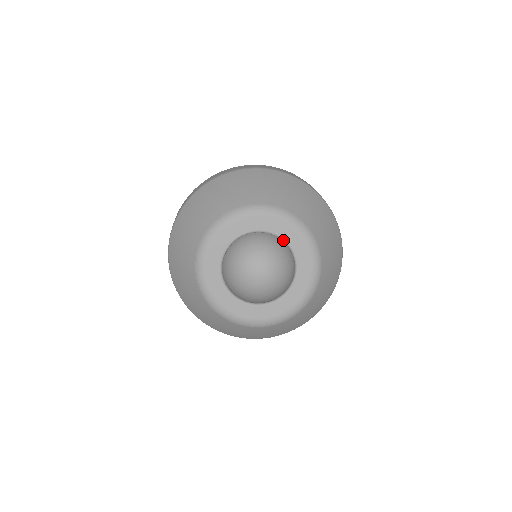
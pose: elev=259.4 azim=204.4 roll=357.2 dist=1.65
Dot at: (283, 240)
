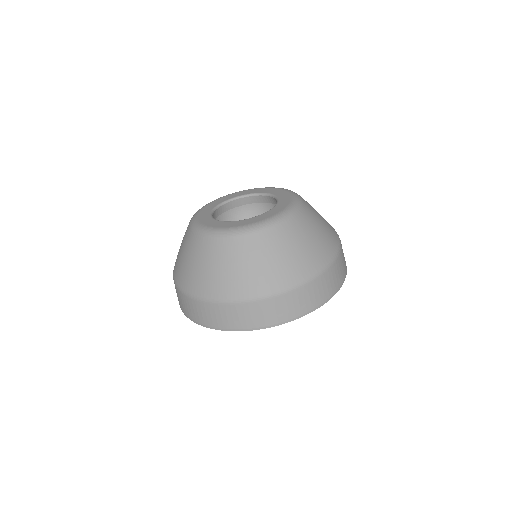
Dot at: (278, 201)
